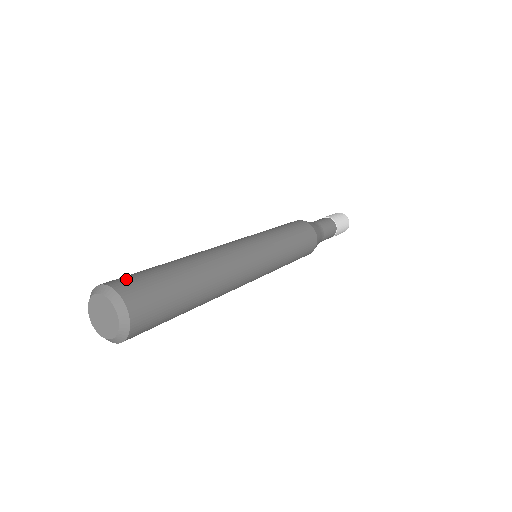
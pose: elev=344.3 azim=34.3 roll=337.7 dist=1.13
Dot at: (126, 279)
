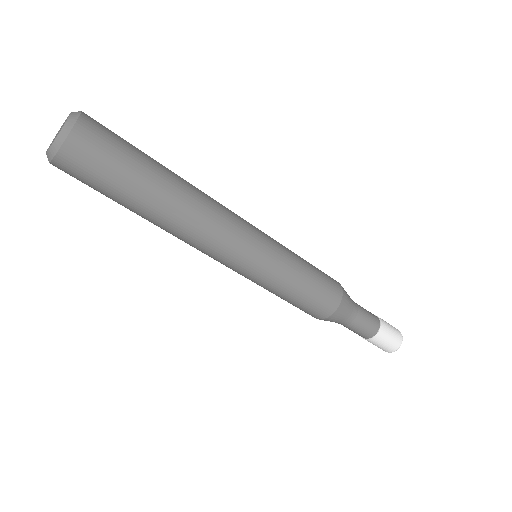
Dot at: occluded
